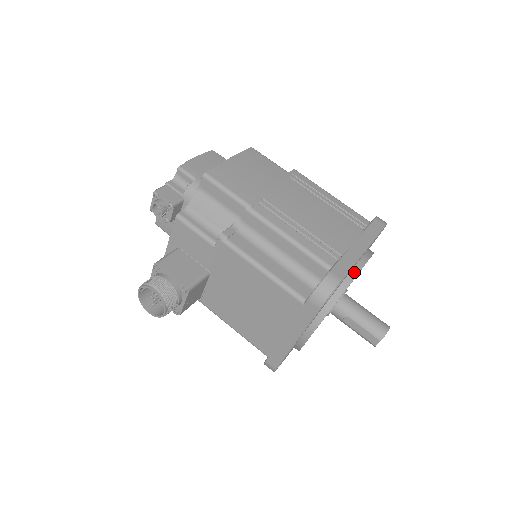
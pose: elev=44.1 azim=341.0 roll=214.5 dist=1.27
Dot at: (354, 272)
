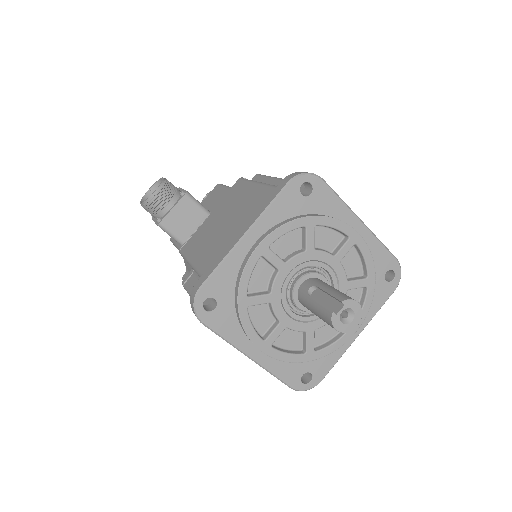
Dot at: (341, 221)
